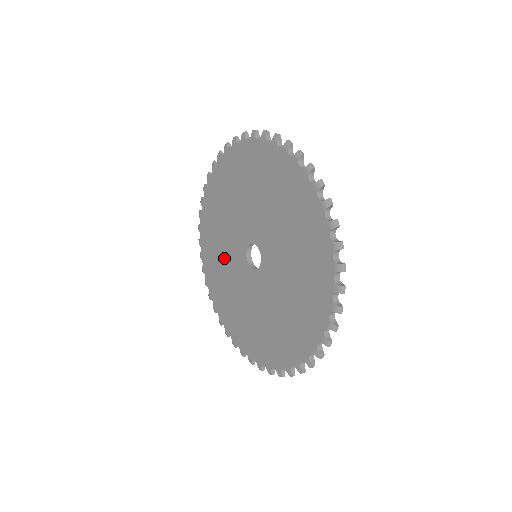
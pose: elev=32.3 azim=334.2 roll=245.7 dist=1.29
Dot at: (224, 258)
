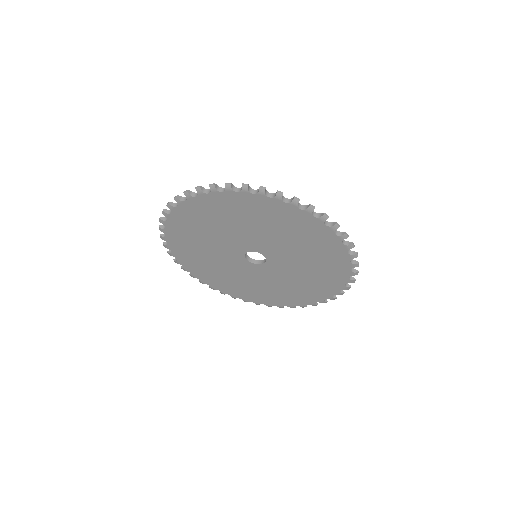
Dot at: (209, 242)
